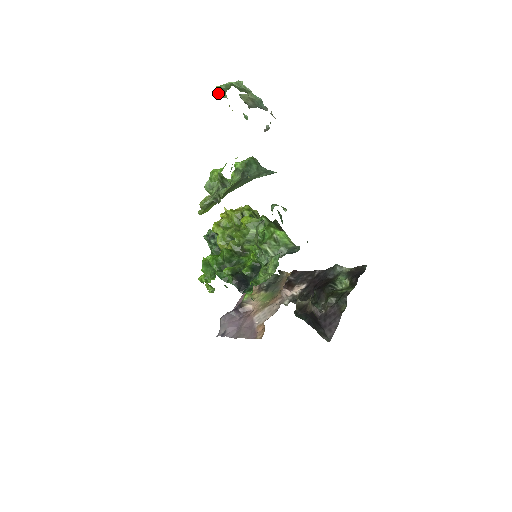
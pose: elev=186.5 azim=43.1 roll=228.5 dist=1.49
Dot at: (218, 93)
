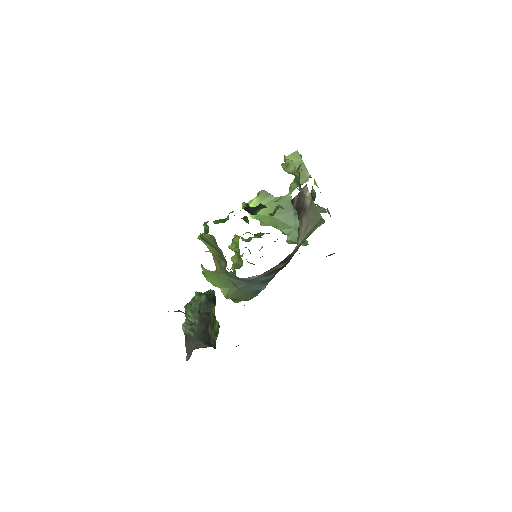
Dot at: occluded
